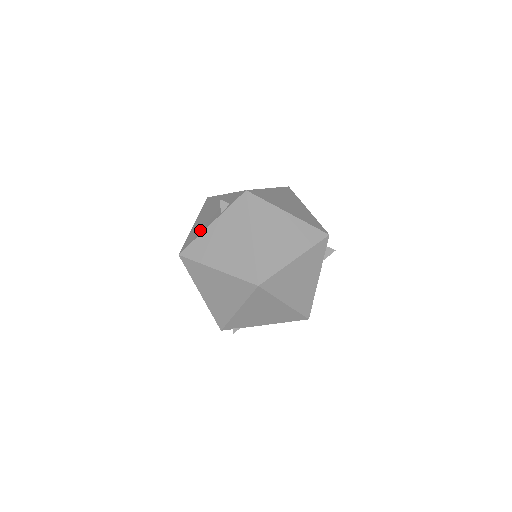
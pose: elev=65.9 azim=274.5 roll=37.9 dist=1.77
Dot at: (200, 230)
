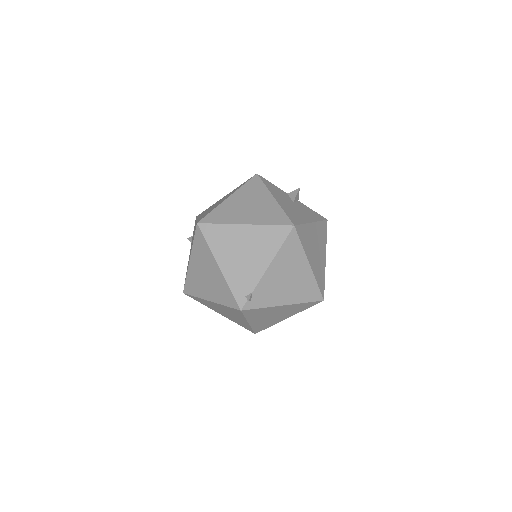
Dot at: occluded
